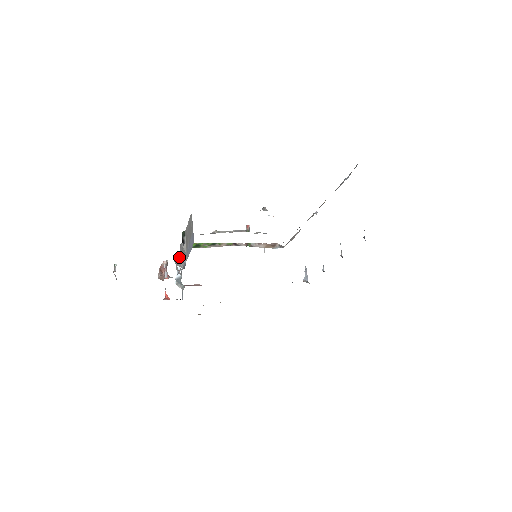
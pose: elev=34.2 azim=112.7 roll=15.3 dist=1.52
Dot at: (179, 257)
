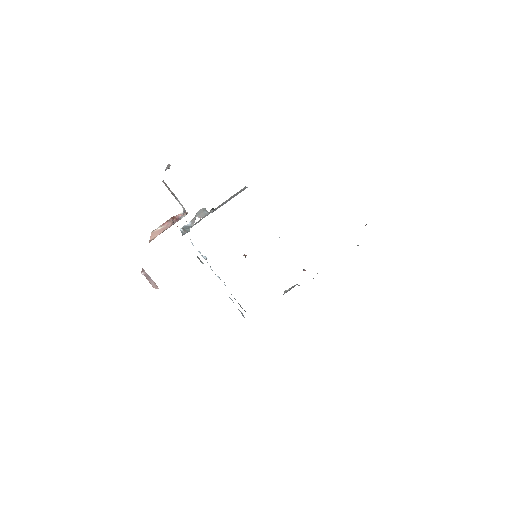
Dot at: (206, 210)
